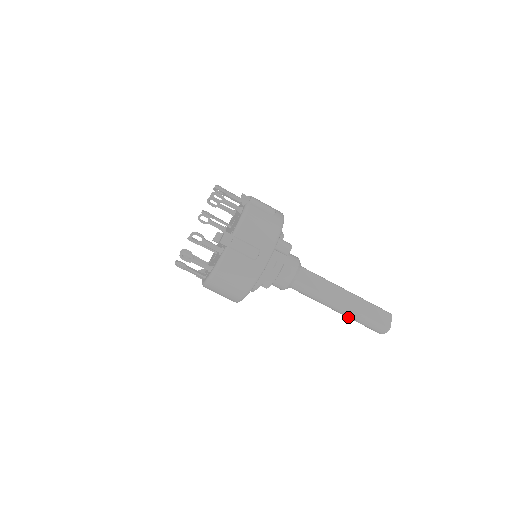
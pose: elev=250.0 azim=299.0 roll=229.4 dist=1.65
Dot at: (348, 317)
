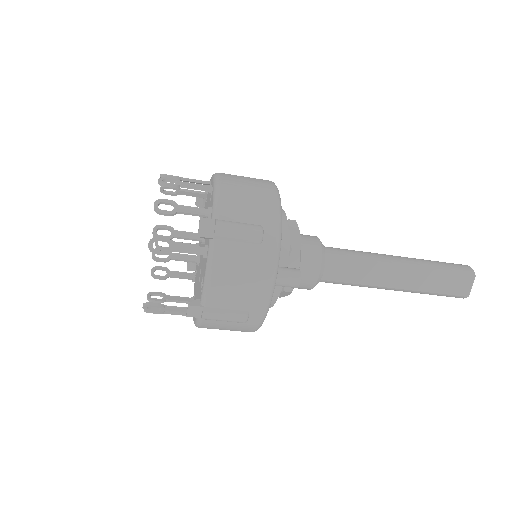
Dot at: occluded
